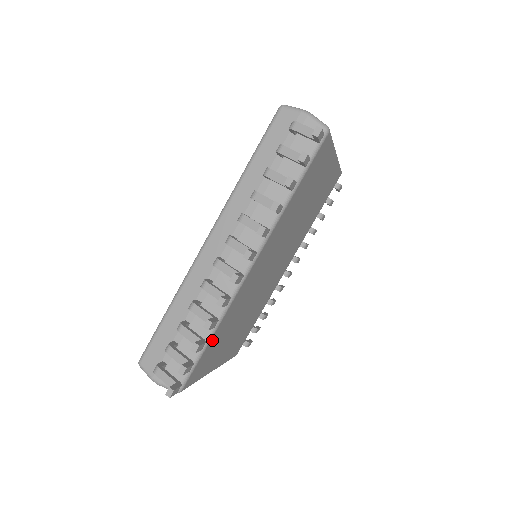
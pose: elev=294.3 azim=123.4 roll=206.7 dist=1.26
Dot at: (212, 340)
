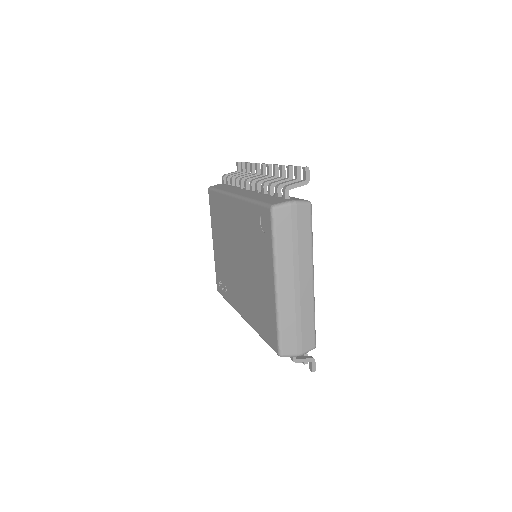
Dot at: occluded
